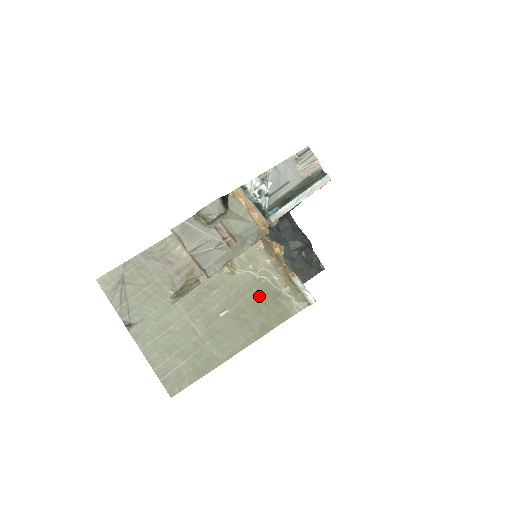
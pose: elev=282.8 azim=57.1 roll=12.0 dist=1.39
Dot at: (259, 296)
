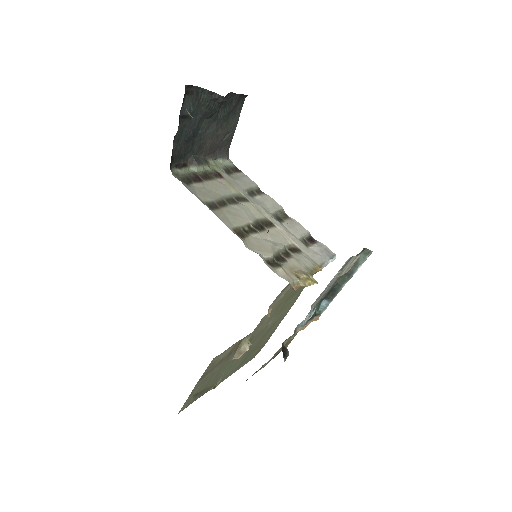
Dot at: (292, 293)
